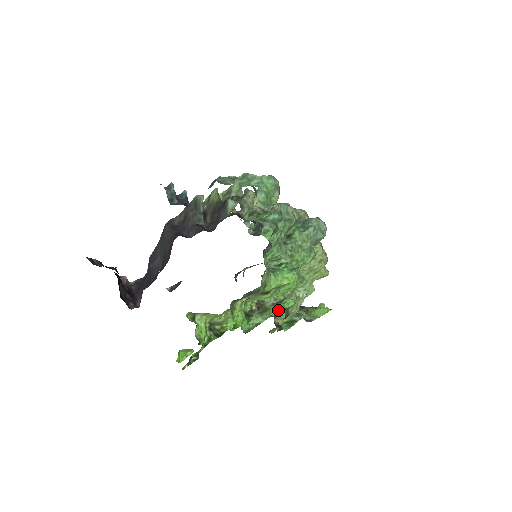
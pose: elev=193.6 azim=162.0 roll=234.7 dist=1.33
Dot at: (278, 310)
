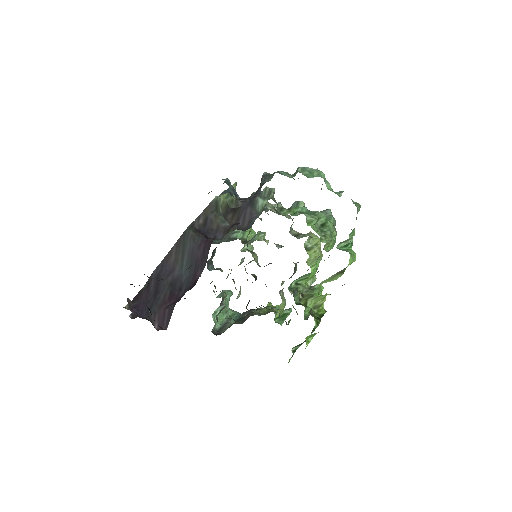
Dot at: (320, 294)
